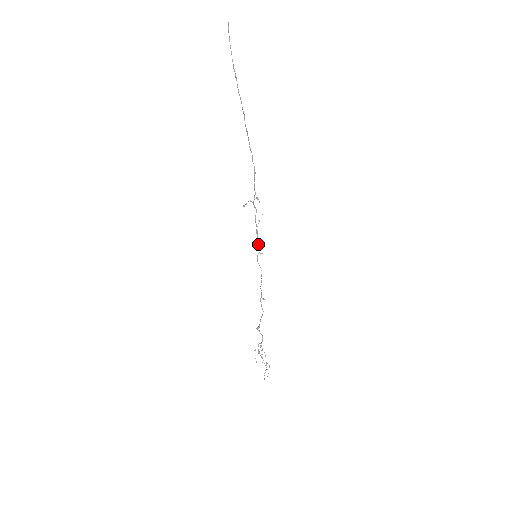
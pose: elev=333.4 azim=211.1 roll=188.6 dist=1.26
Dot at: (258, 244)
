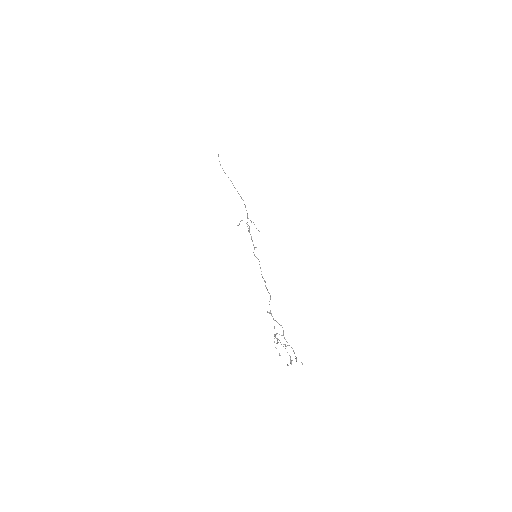
Dot at: occluded
